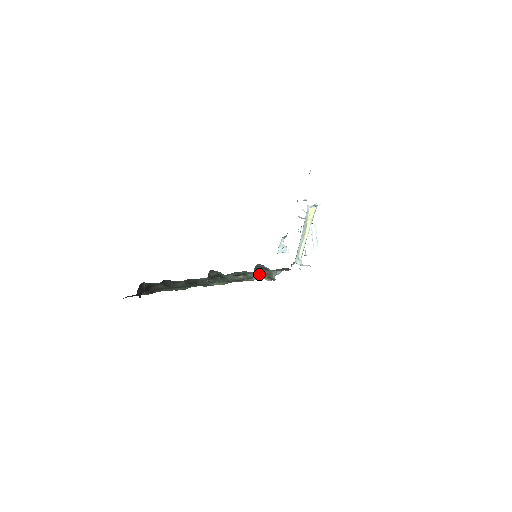
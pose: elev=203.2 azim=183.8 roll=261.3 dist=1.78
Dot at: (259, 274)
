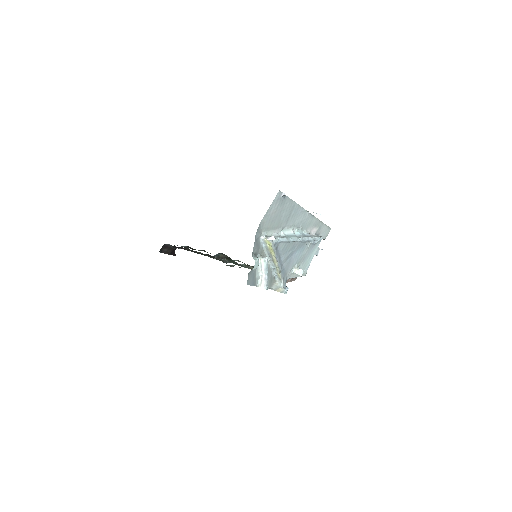
Dot at: occluded
